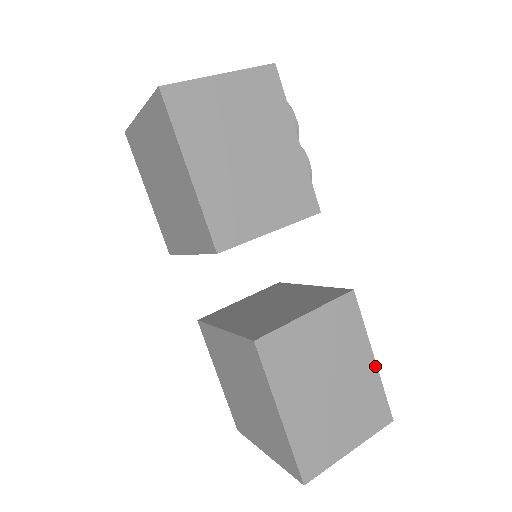
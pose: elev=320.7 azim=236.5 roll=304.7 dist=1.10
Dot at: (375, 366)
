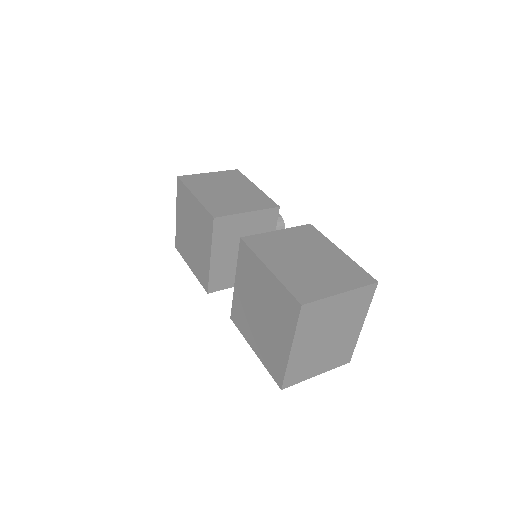
Dot at: (345, 255)
